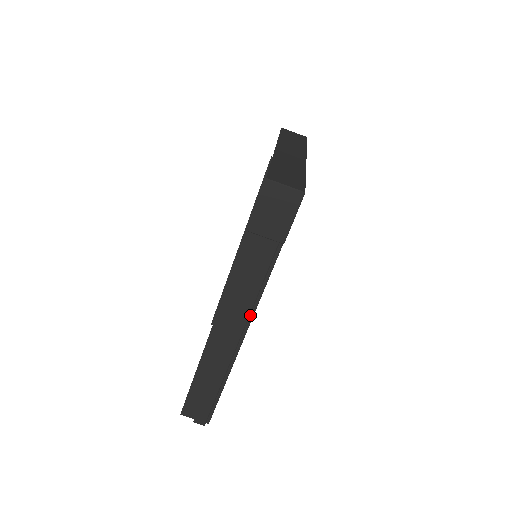
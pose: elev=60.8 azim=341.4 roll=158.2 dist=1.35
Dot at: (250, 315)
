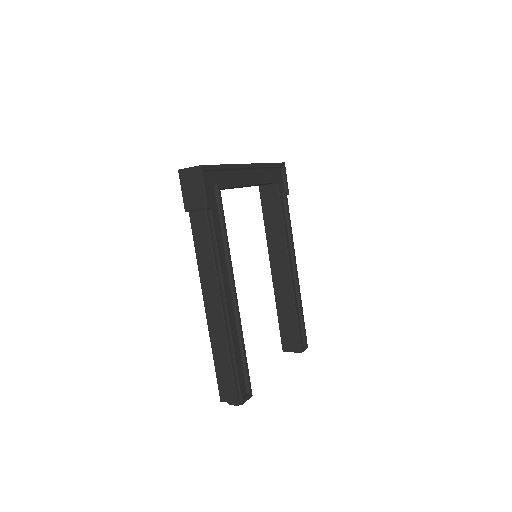
Dot at: (220, 280)
